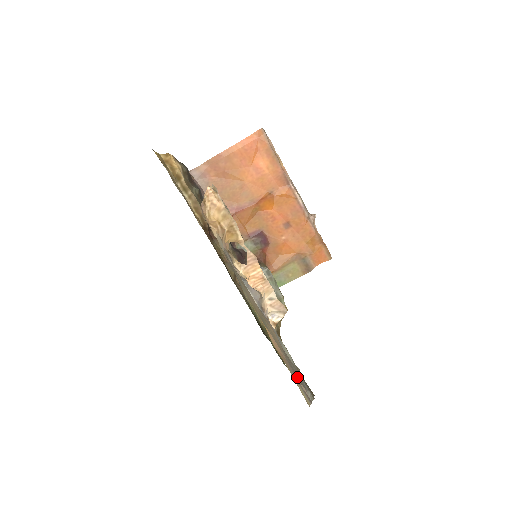
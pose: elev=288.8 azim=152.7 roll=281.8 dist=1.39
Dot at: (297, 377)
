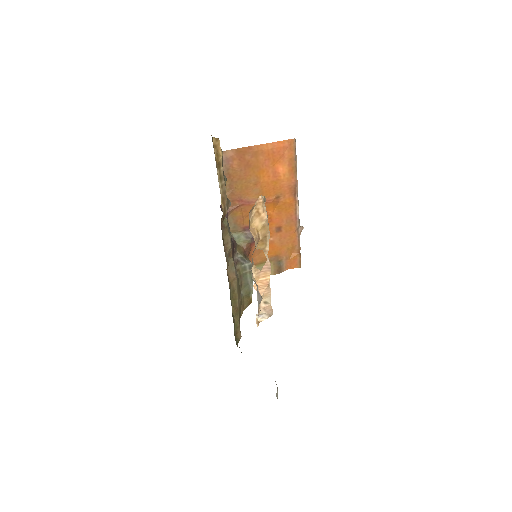
Dot at: occluded
